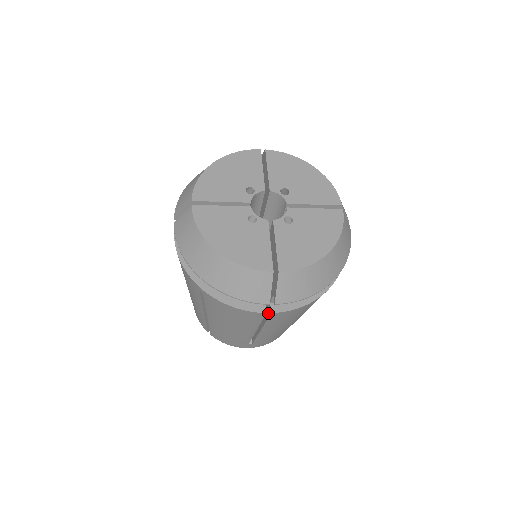
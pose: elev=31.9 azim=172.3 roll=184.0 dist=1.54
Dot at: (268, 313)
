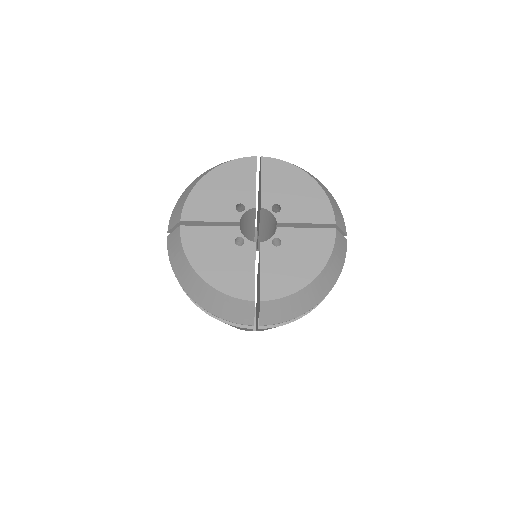
Dot at: occluded
